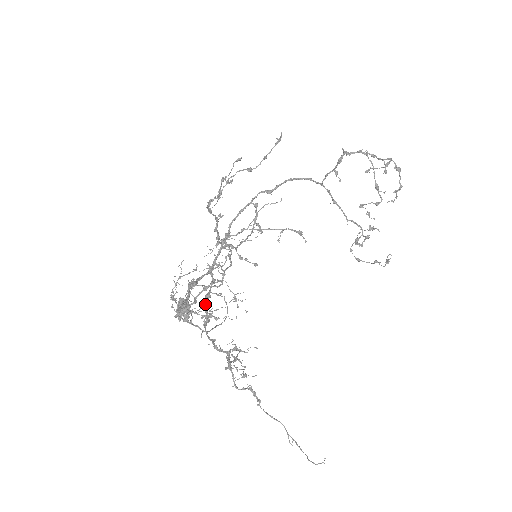
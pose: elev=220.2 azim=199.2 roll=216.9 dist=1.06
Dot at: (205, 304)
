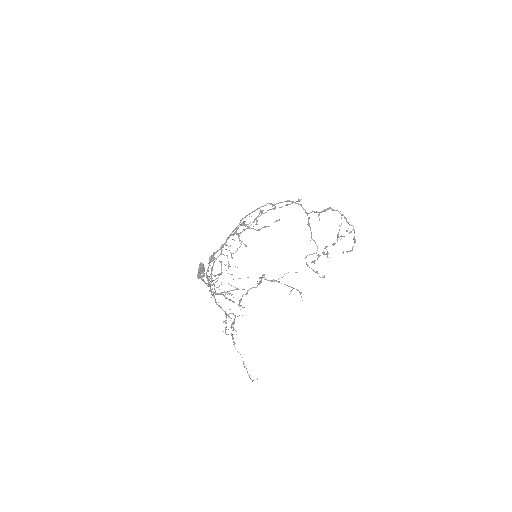
Dot at: (239, 305)
